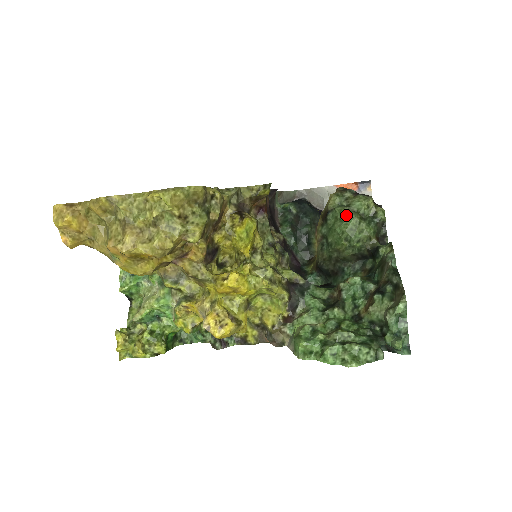
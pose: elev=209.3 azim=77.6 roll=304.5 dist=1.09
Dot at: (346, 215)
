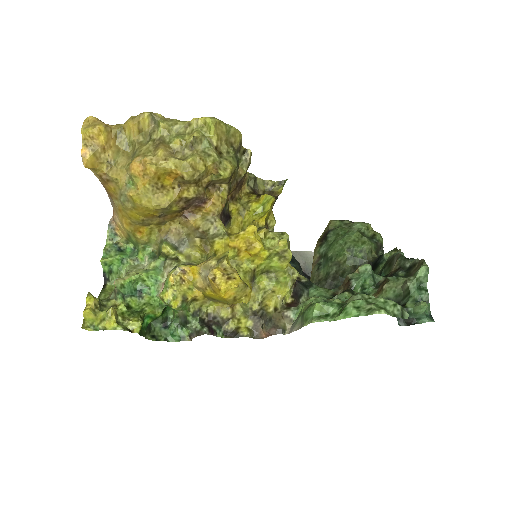
Dot at: (348, 230)
